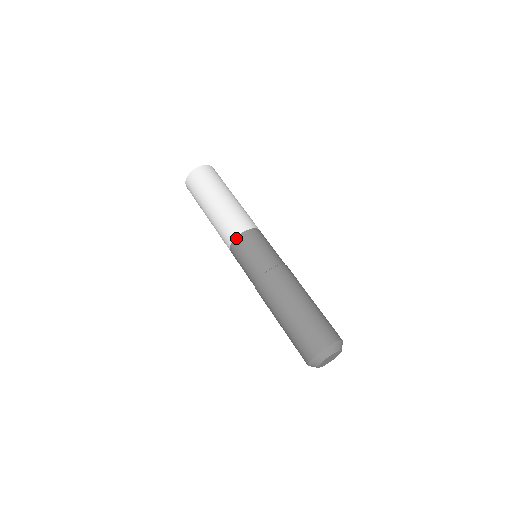
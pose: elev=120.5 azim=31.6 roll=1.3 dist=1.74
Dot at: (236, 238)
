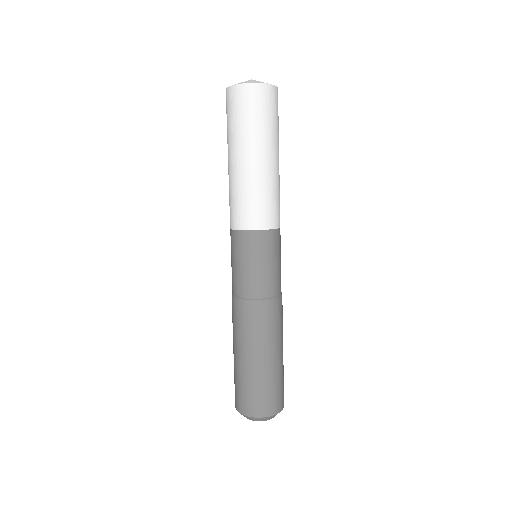
Dot at: (230, 230)
